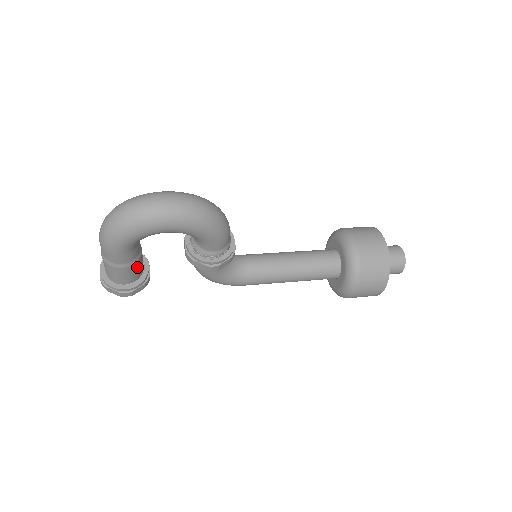
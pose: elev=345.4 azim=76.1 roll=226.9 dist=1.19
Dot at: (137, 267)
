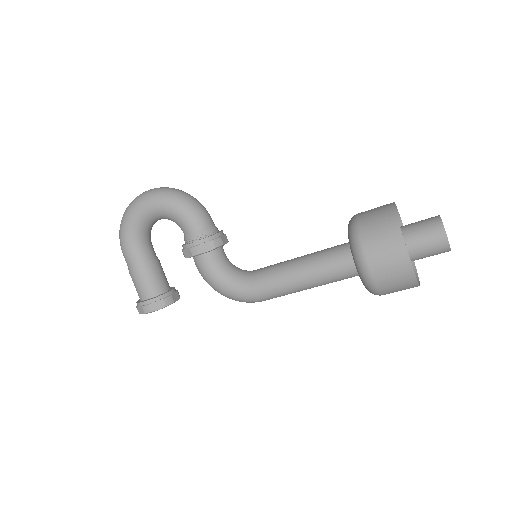
Dot at: (151, 275)
